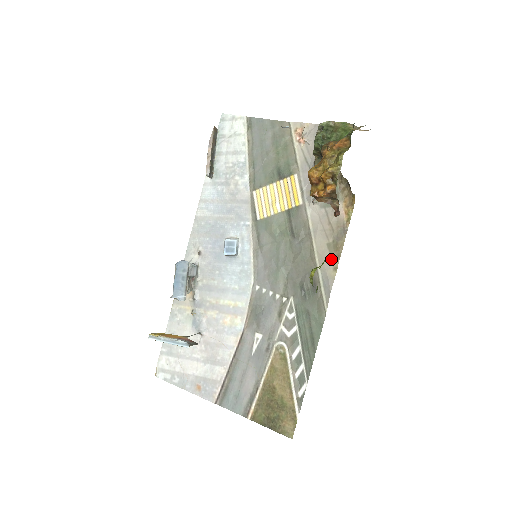
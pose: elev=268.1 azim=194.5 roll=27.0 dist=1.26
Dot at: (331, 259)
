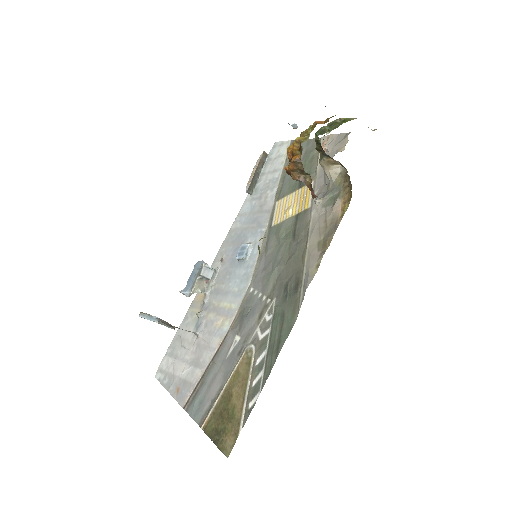
Dot at: (317, 256)
